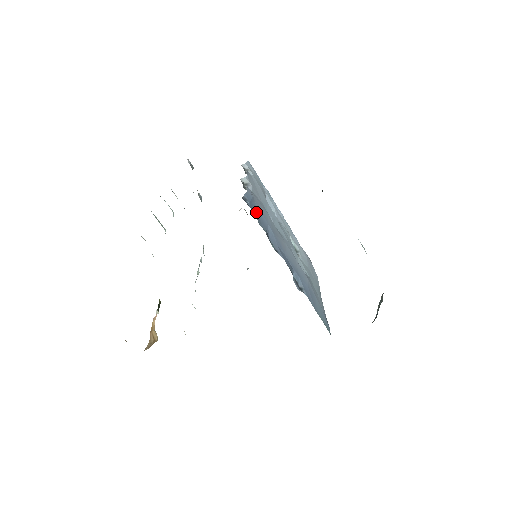
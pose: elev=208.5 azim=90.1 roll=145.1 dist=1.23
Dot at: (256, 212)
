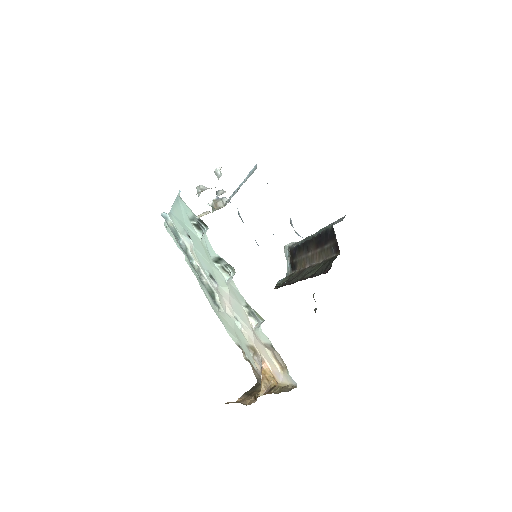
Dot at: occluded
